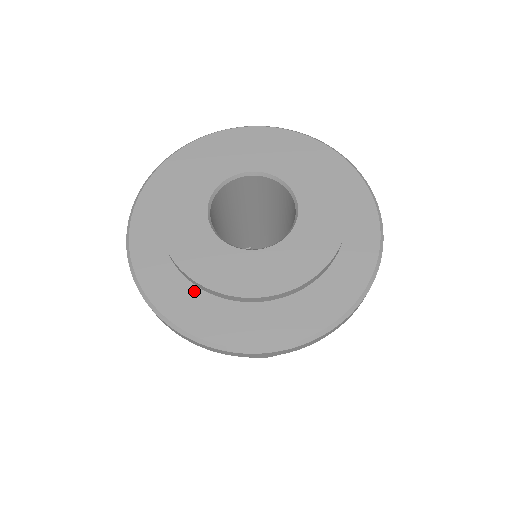
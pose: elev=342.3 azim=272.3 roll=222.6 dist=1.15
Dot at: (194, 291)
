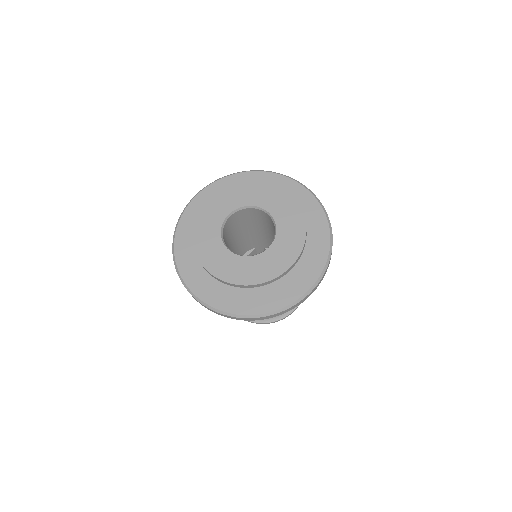
Dot at: (215, 282)
